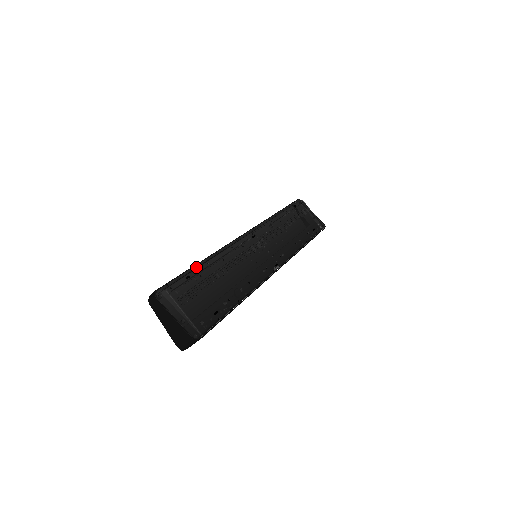
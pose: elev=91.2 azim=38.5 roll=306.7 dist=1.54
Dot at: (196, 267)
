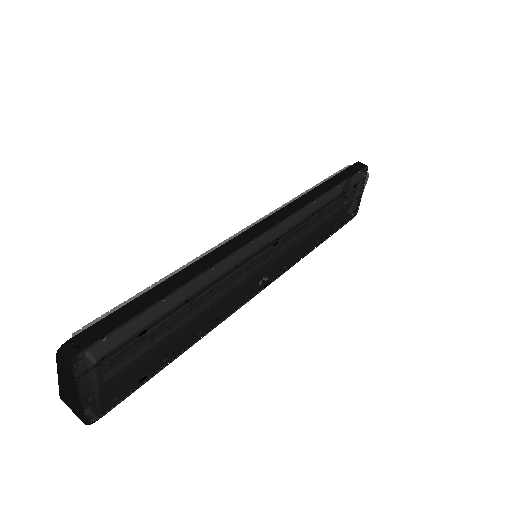
Dot at: (167, 303)
